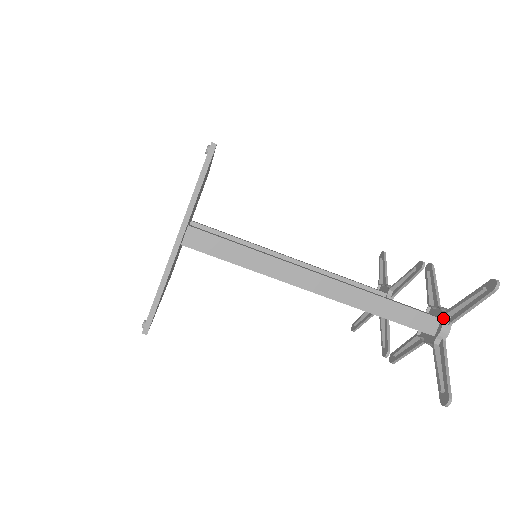
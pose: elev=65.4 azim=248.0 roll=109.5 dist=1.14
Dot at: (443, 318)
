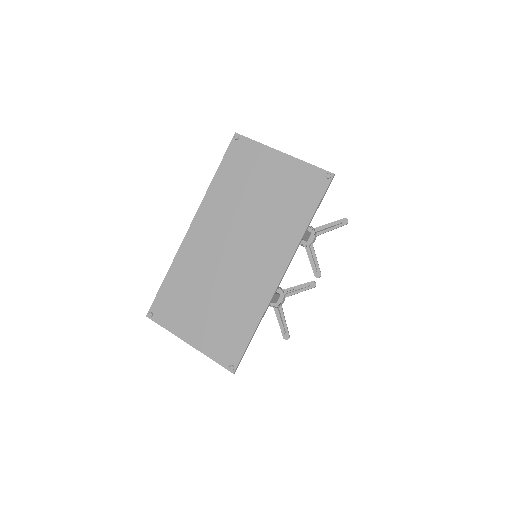
Dot at: (275, 307)
